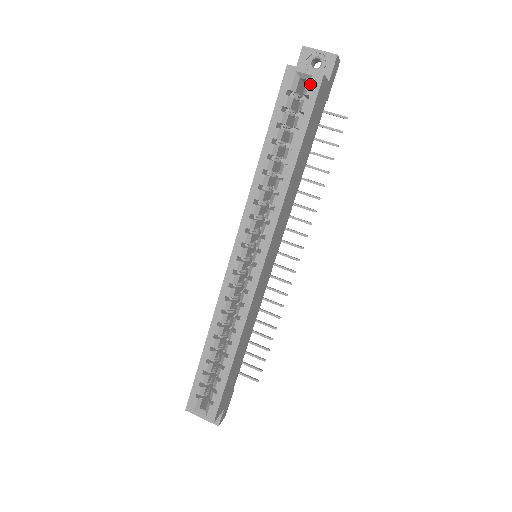
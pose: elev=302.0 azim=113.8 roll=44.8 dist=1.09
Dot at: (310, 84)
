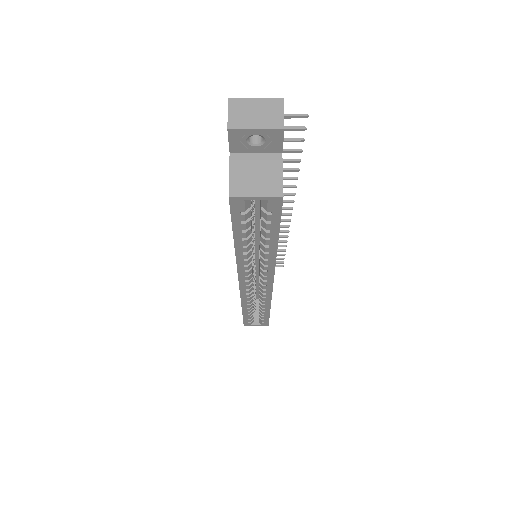
Dot at: (268, 205)
